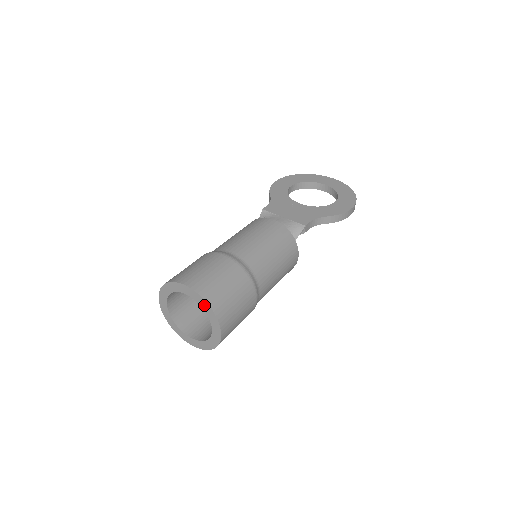
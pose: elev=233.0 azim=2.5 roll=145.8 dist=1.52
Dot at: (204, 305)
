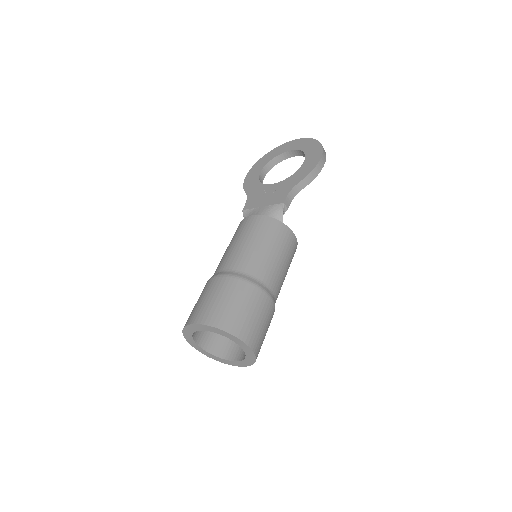
Dot at: (219, 332)
